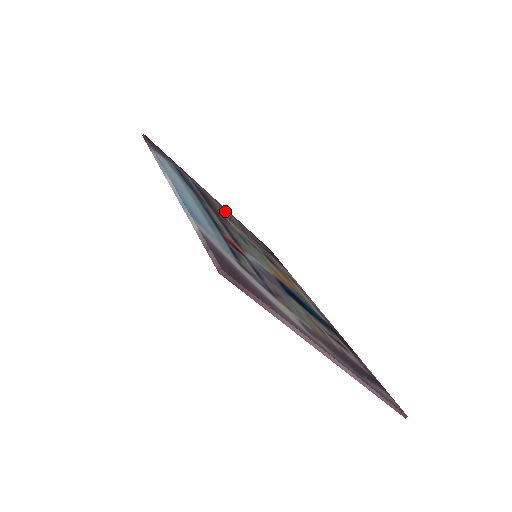
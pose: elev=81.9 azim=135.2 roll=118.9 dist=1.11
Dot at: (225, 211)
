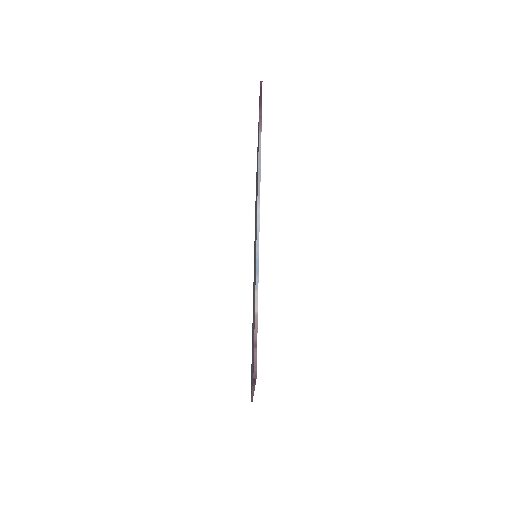
Dot at: occluded
